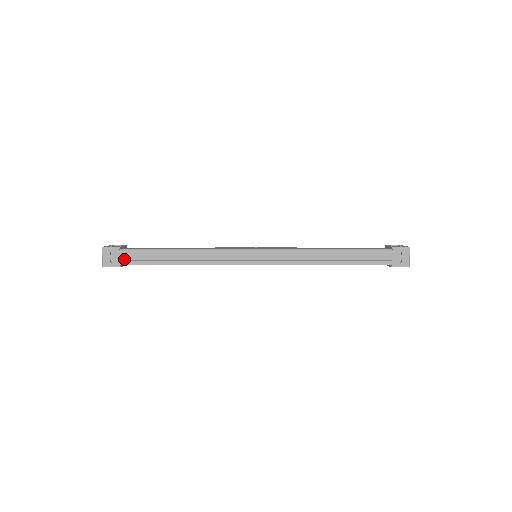
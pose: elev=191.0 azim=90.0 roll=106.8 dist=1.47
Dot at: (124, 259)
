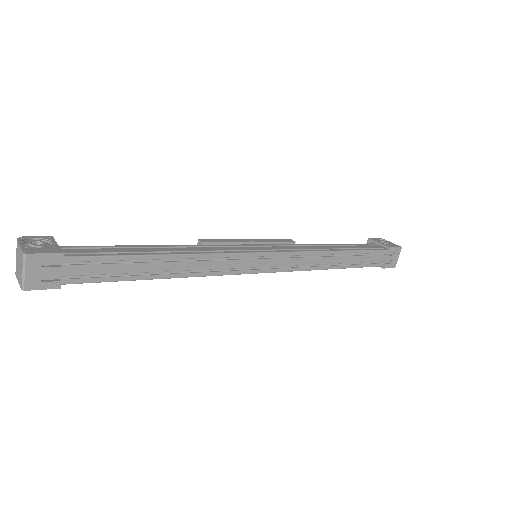
Dot at: (70, 274)
